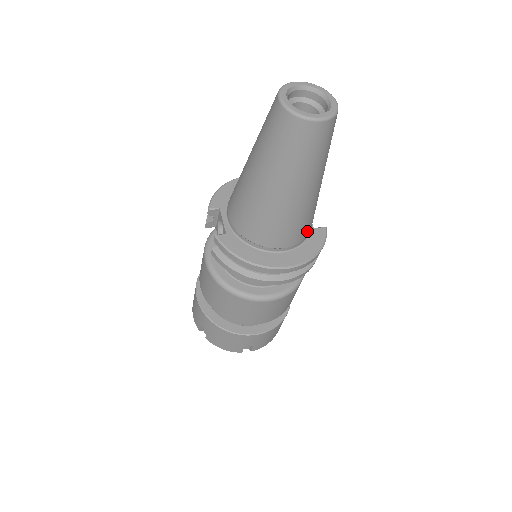
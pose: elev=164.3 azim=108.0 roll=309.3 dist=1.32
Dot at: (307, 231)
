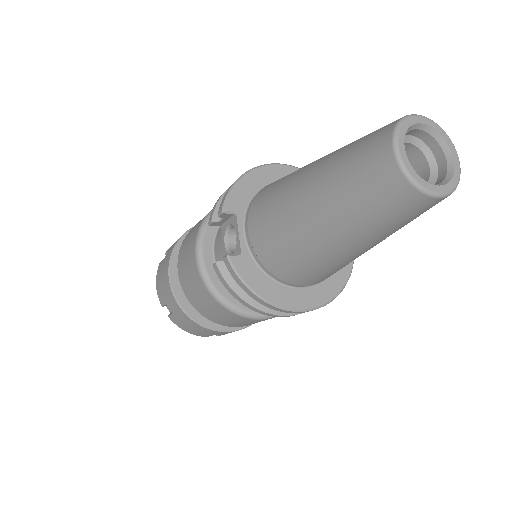
Dot at: occluded
